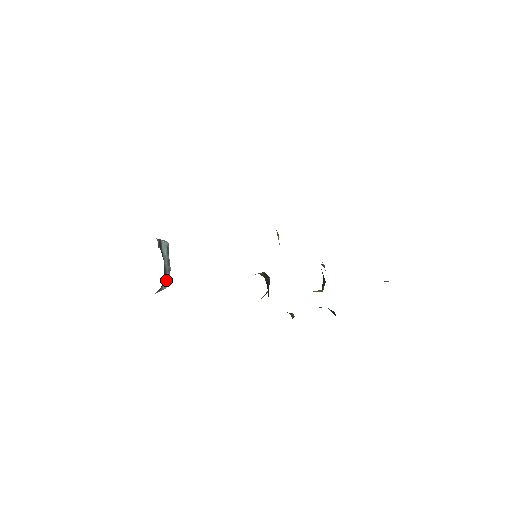
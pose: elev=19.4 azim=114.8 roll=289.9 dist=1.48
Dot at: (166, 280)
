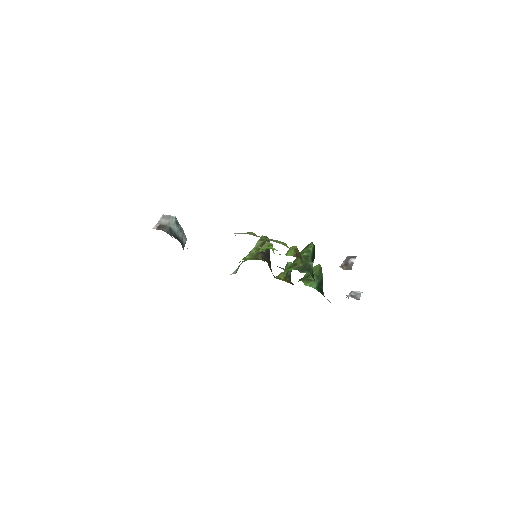
Dot at: (184, 244)
